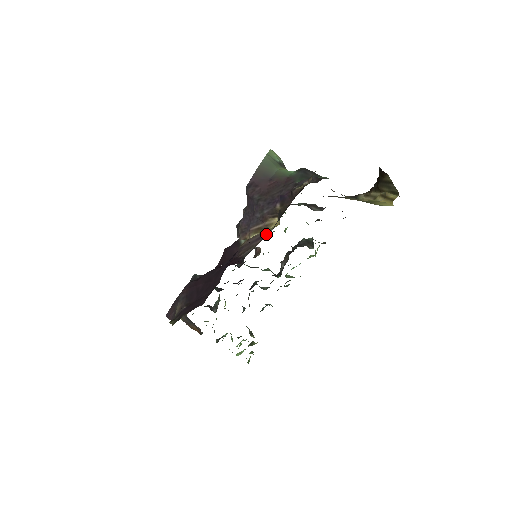
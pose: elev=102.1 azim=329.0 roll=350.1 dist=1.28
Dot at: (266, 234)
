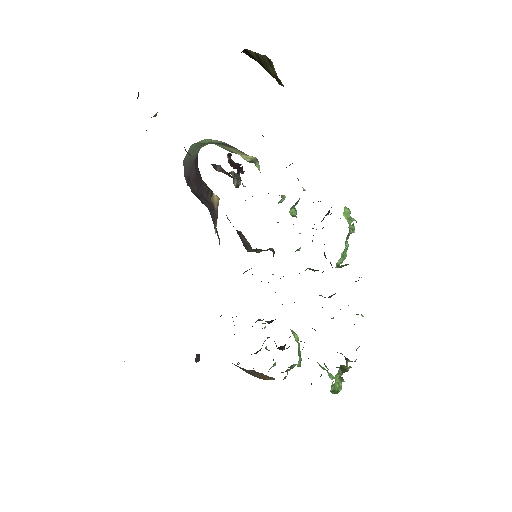
Dot at: occluded
